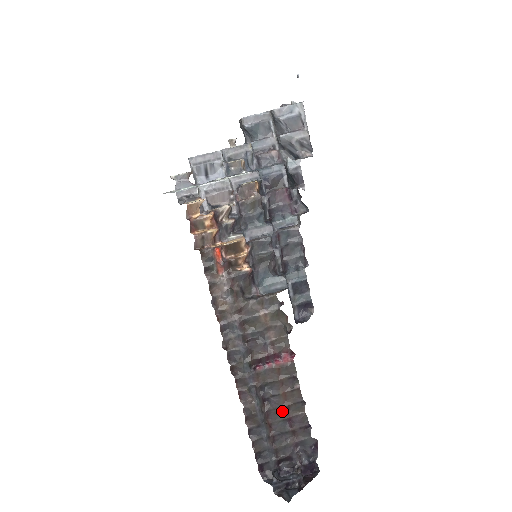
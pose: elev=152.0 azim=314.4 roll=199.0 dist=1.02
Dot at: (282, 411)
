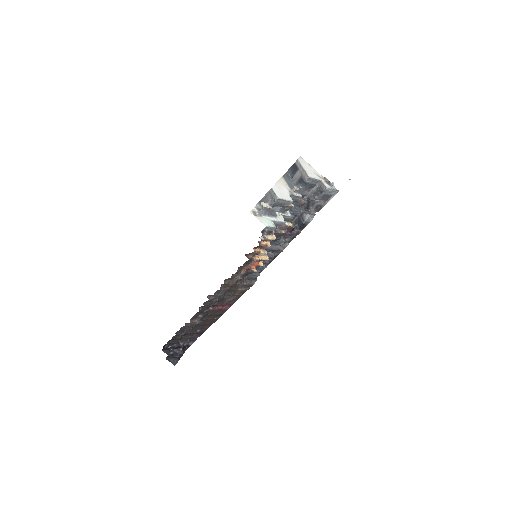
Dot at: (201, 326)
